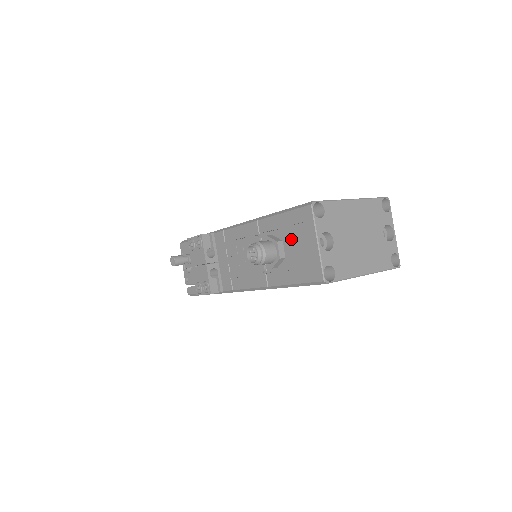
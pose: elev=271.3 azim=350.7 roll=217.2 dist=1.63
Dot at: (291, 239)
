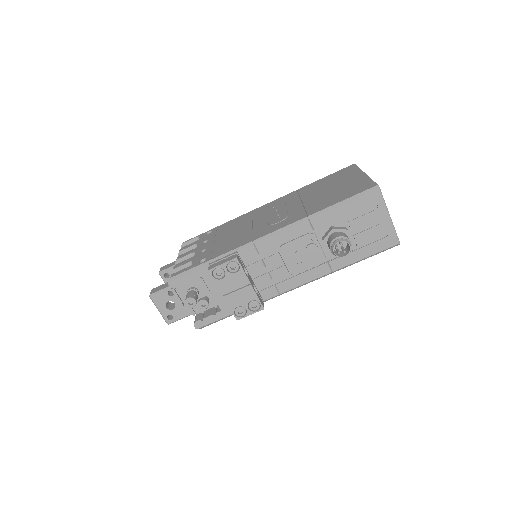
Dot at: (358, 223)
